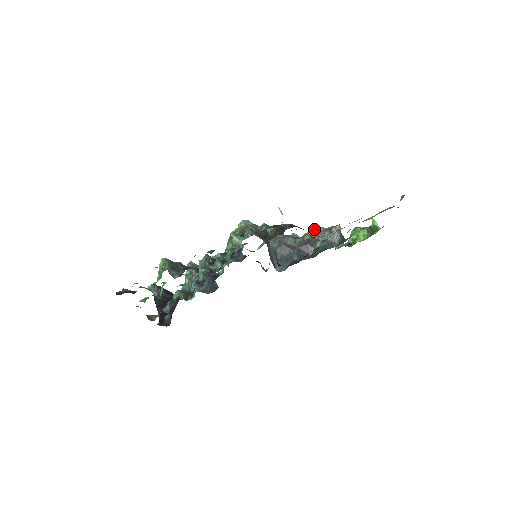
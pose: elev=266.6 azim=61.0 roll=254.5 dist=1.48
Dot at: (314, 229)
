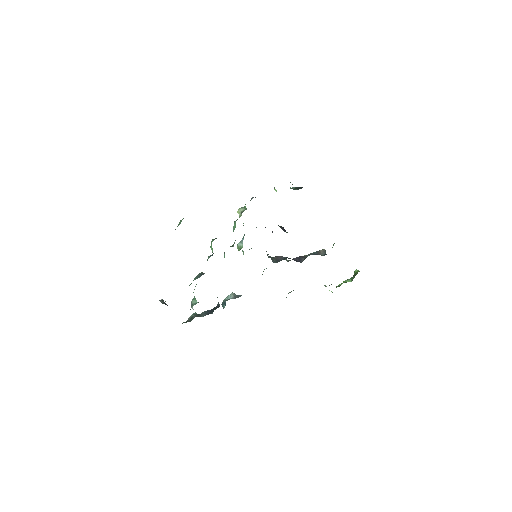
Dot at: (304, 255)
